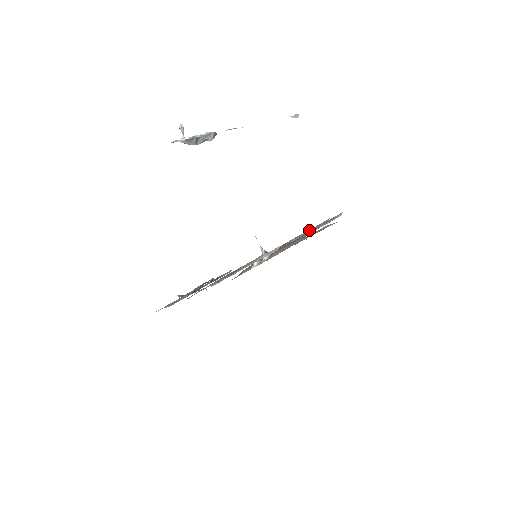
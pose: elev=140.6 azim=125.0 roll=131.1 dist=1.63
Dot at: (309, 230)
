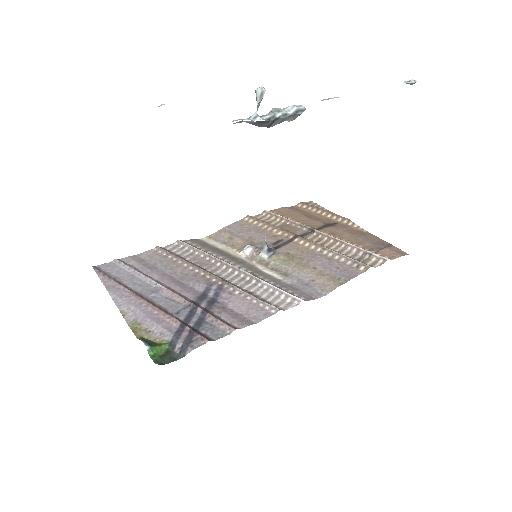
Dot at: (335, 253)
